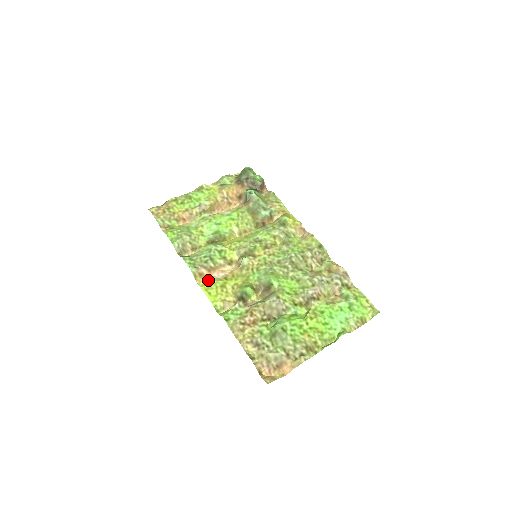
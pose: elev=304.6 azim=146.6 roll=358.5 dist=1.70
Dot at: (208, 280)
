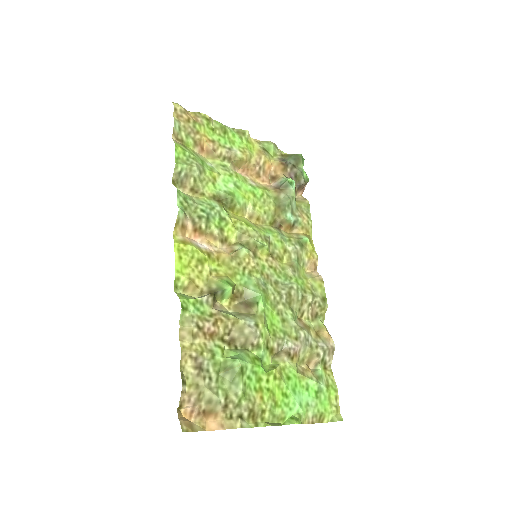
Dot at: (187, 240)
